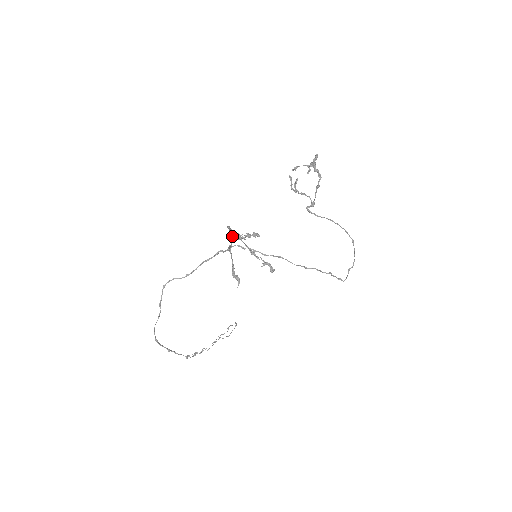
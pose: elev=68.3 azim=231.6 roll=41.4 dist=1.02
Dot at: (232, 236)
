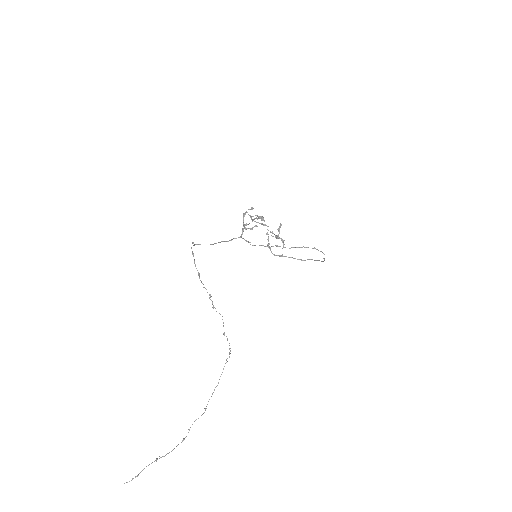
Dot at: occluded
